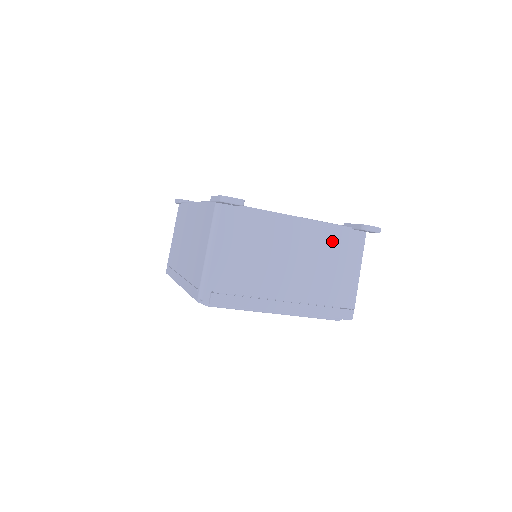
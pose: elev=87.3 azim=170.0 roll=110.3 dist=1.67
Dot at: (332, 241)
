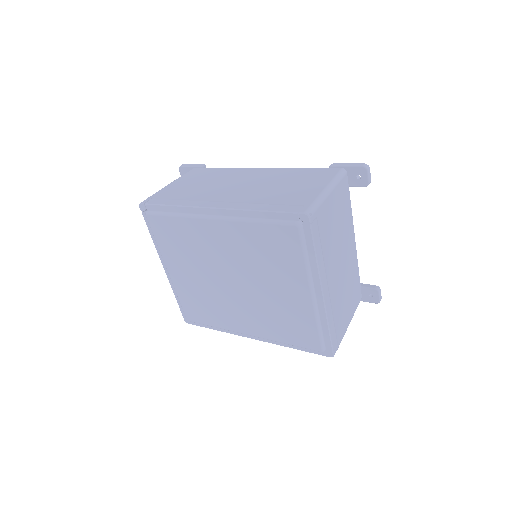
Dot at: (354, 280)
